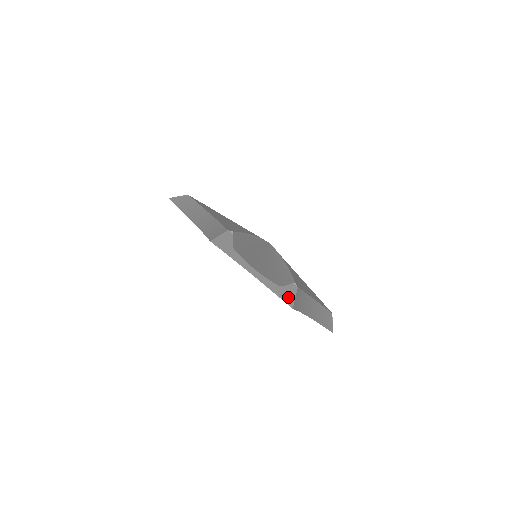
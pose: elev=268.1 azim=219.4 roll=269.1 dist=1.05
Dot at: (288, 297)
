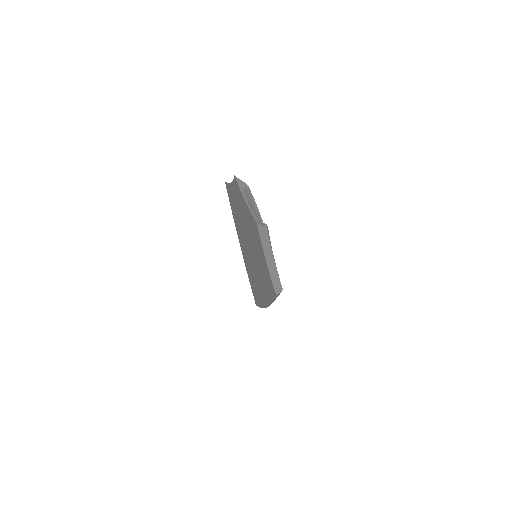
Dot at: (258, 222)
